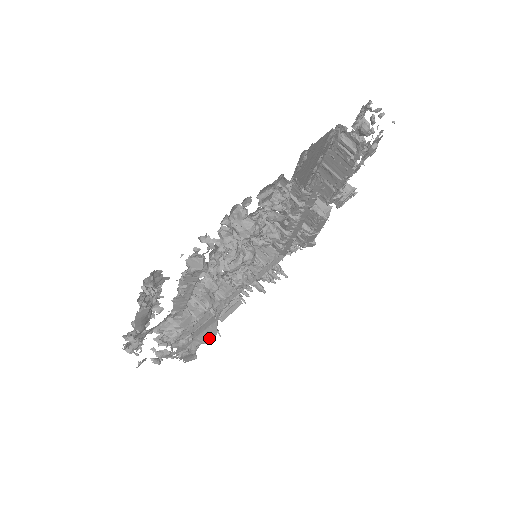
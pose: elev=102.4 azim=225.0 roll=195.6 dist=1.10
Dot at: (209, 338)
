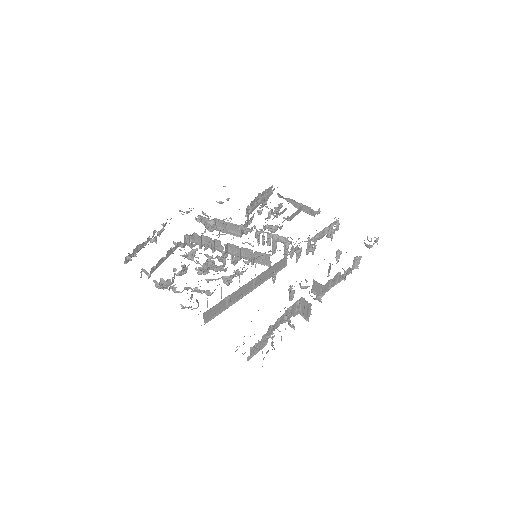
Dot at: occluded
